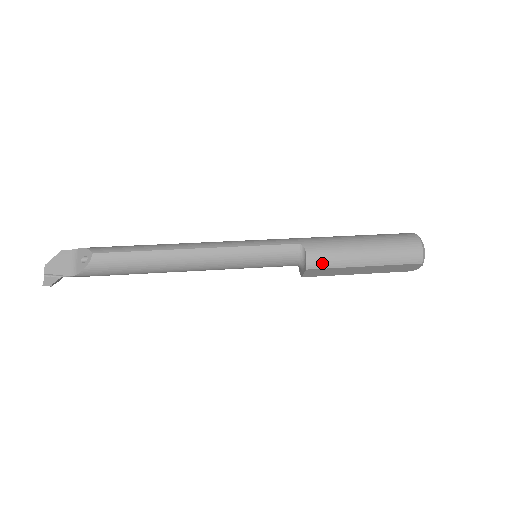
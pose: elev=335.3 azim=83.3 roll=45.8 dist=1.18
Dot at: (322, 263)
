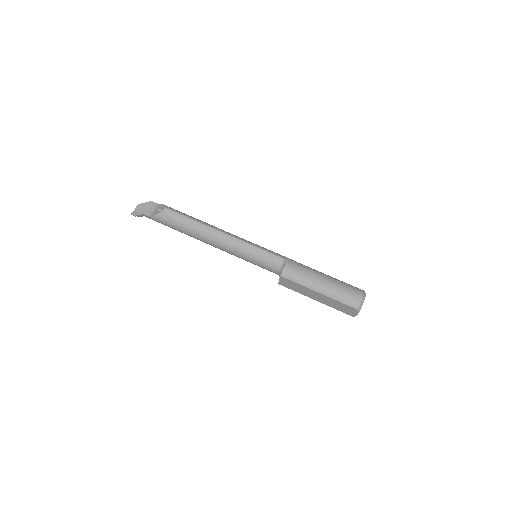
Dot at: (292, 276)
